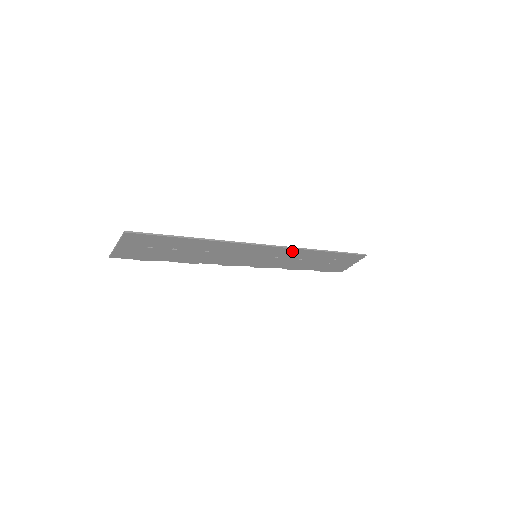
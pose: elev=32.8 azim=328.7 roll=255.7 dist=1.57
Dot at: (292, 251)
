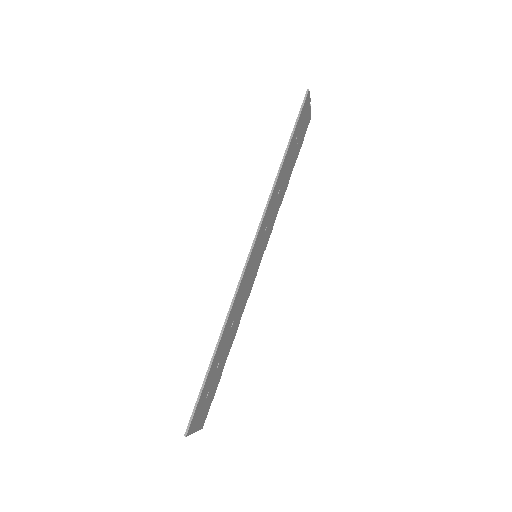
Dot at: (268, 210)
